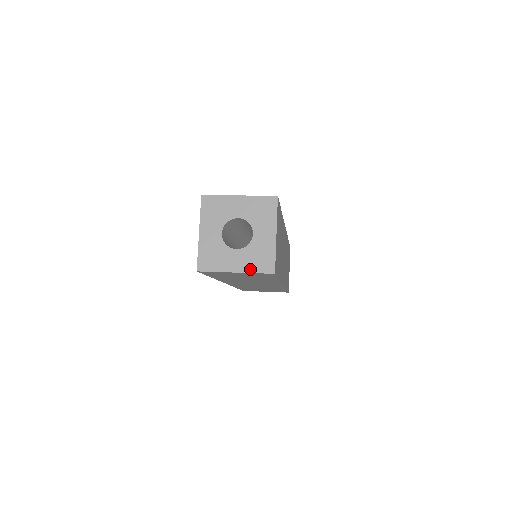
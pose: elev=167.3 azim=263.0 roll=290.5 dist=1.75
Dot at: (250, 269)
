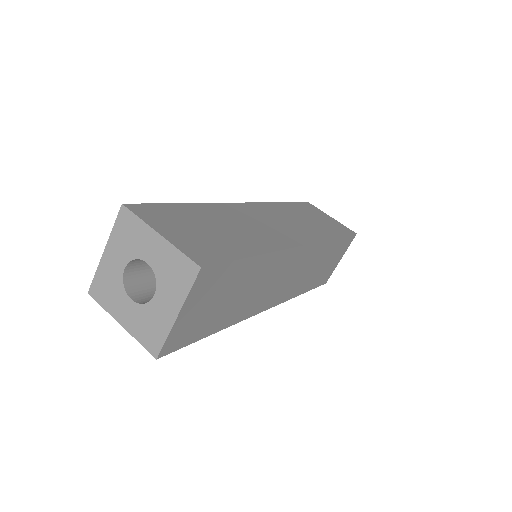
Dot at: (135, 333)
